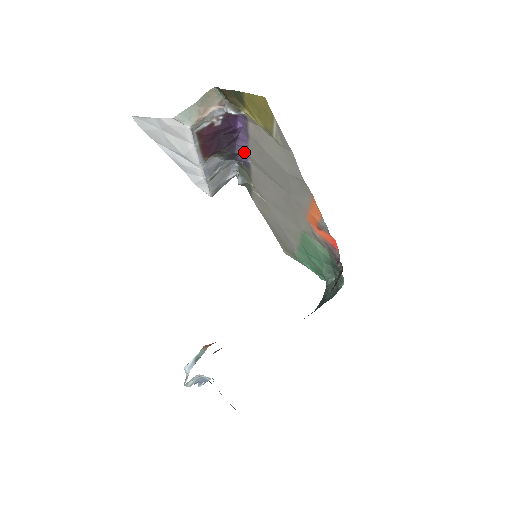
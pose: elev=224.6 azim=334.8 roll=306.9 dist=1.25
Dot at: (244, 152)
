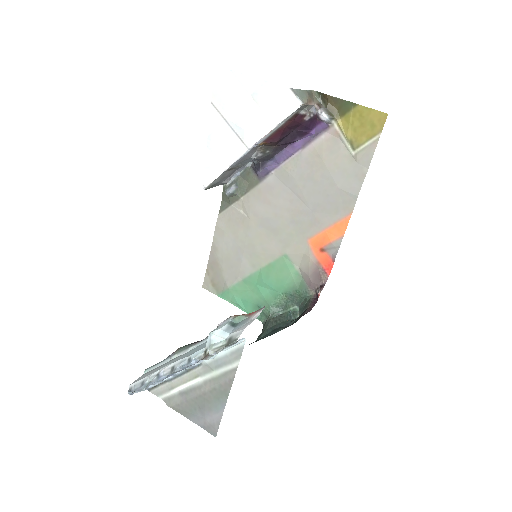
Dot at: (280, 160)
